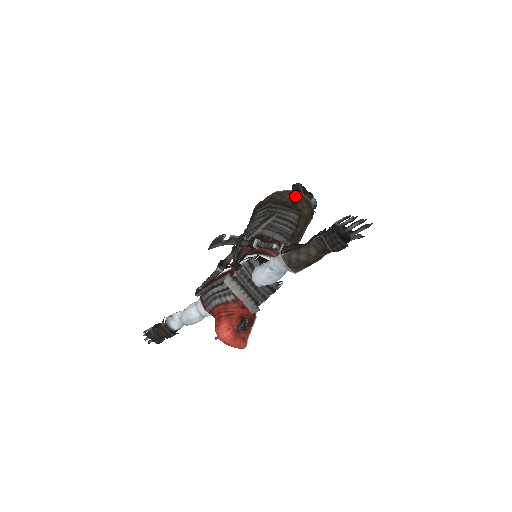
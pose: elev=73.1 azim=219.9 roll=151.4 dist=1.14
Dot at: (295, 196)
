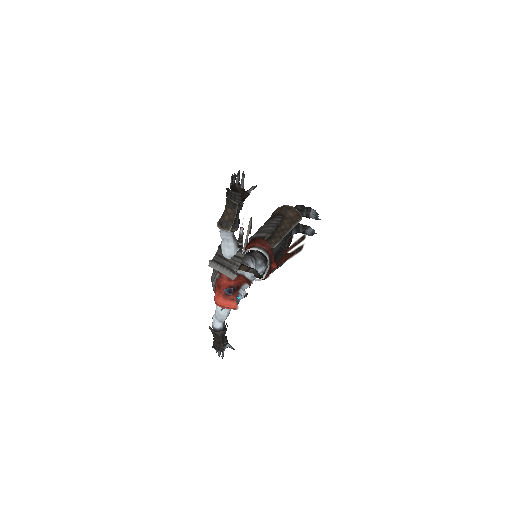
Dot at: (281, 209)
